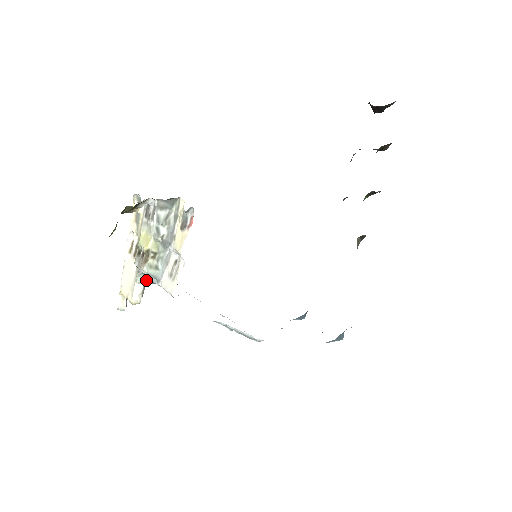
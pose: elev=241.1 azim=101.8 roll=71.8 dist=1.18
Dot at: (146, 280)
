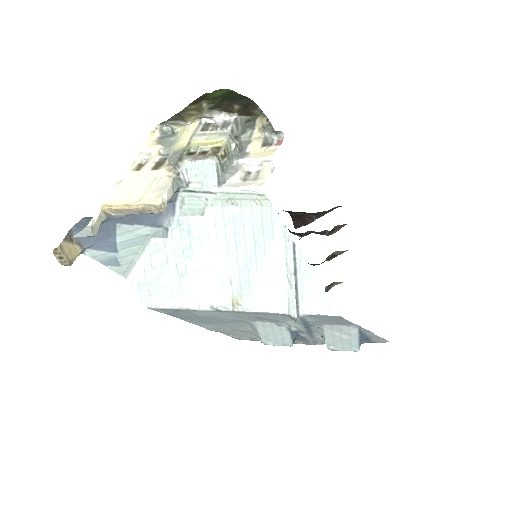
Dot at: (119, 226)
